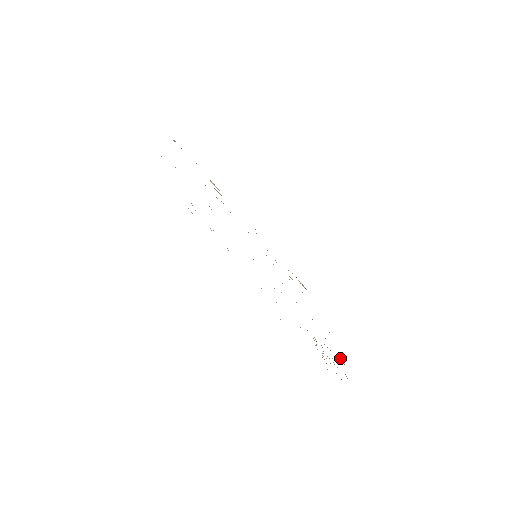
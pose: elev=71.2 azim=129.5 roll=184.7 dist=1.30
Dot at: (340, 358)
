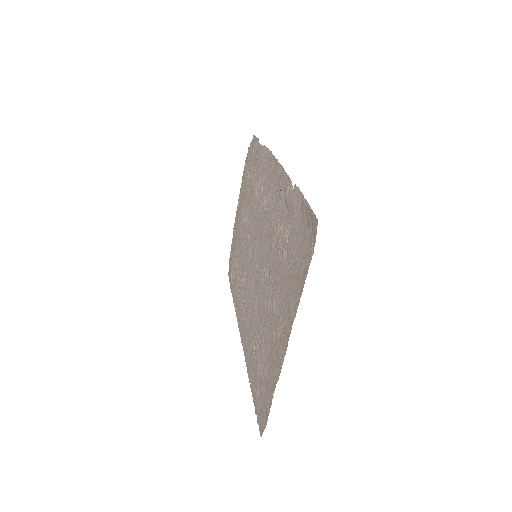
Dot at: (234, 228)
